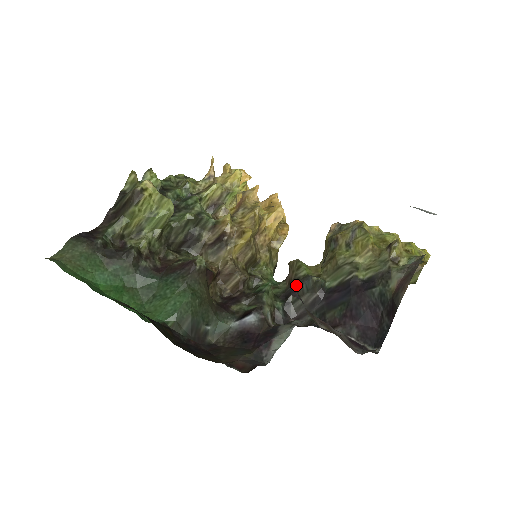
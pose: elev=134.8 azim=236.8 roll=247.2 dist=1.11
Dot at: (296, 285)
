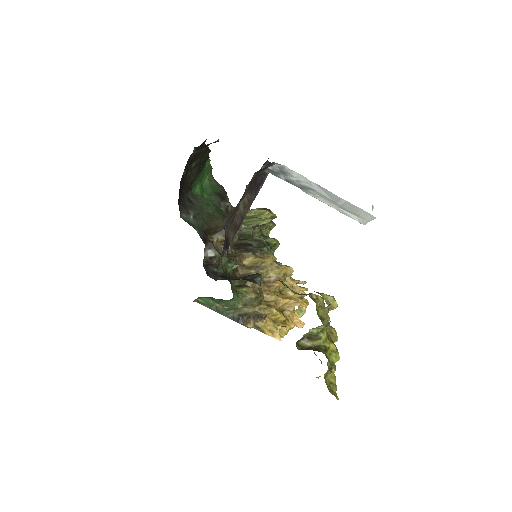
Dot at: occluded
